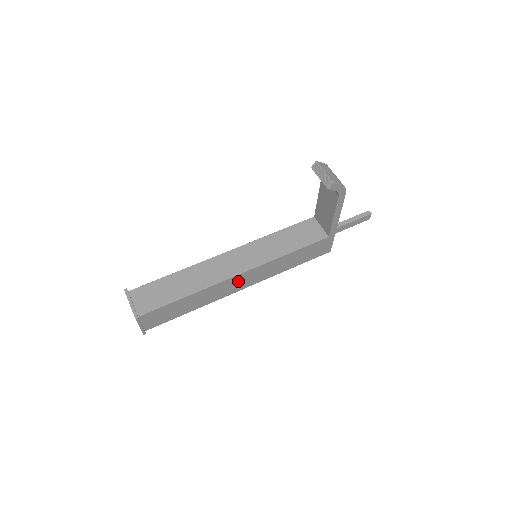
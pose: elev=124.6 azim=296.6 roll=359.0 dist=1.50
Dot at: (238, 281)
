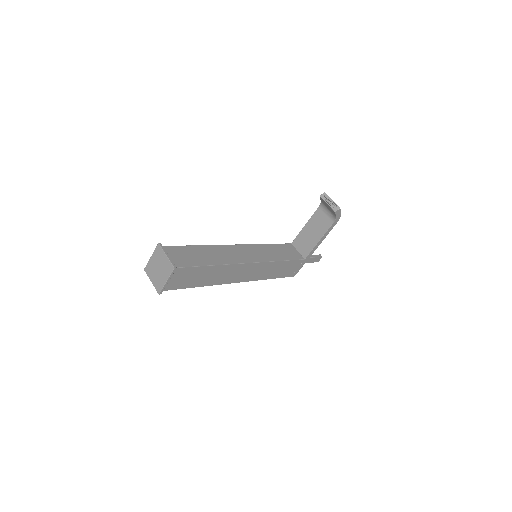
Dot at: (243, 271)
